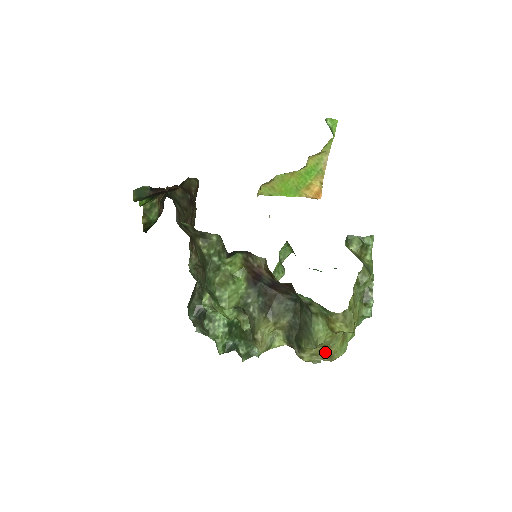
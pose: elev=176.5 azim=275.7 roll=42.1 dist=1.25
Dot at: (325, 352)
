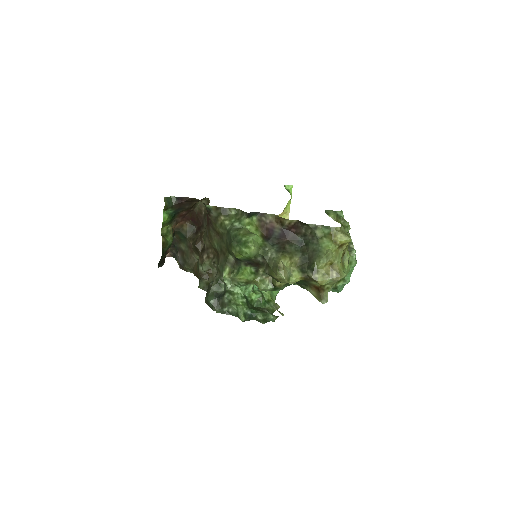
Dot at: (333, 270)
